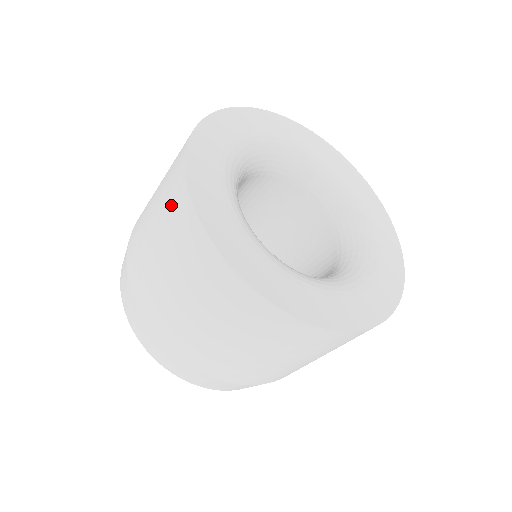
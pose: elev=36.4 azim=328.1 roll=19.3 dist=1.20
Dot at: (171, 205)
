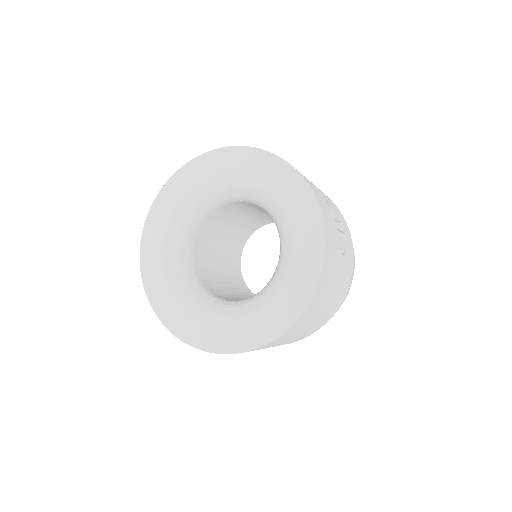
Dot at: occluded
